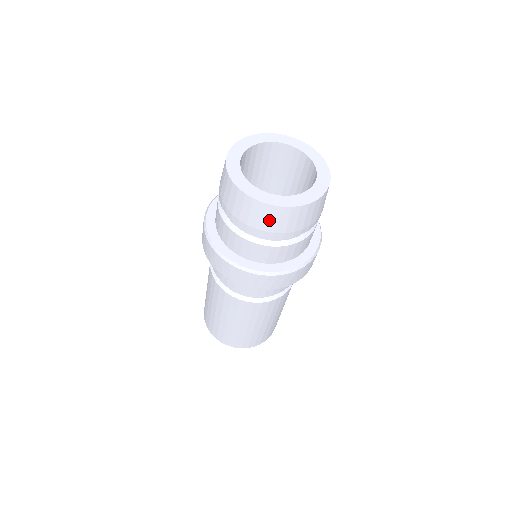
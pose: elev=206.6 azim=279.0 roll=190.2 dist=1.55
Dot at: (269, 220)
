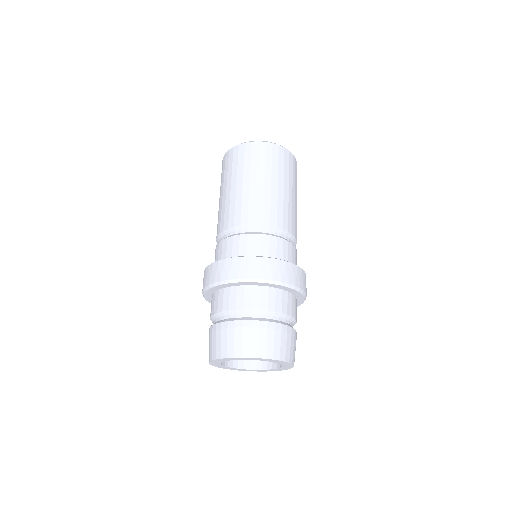
Dot at: occluded
